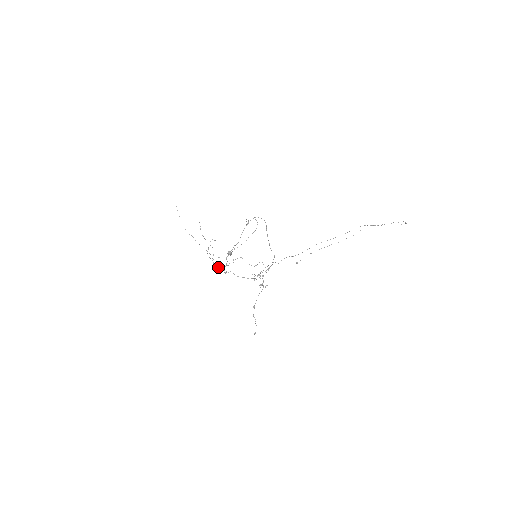
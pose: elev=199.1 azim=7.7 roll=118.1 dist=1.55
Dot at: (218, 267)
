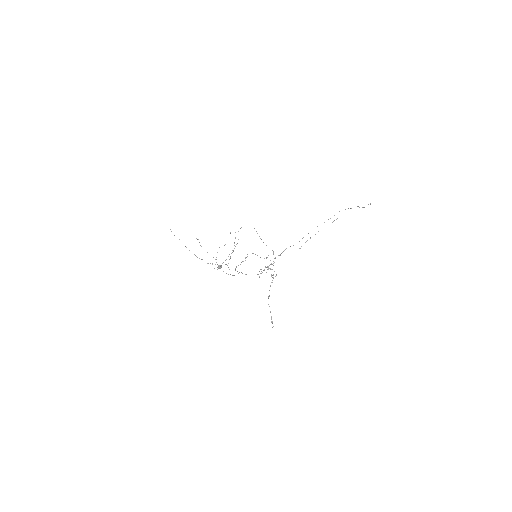
Dot at: occluded
